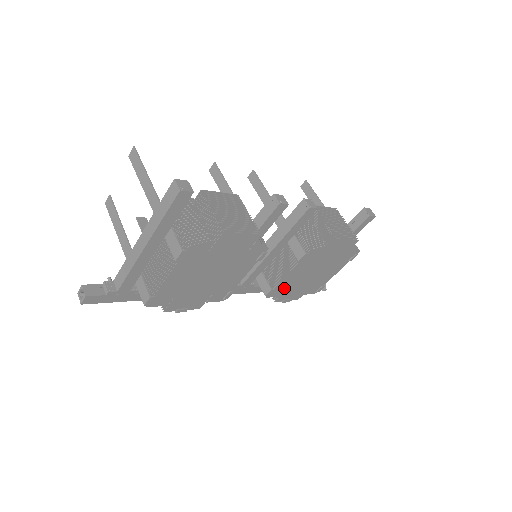
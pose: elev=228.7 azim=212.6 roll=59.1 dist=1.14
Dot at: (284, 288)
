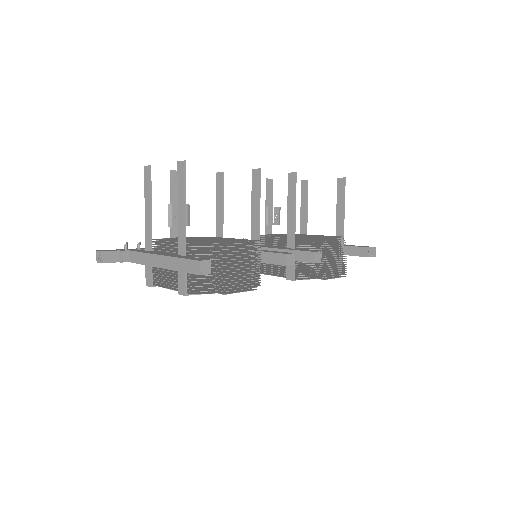
Dot at: occluded
